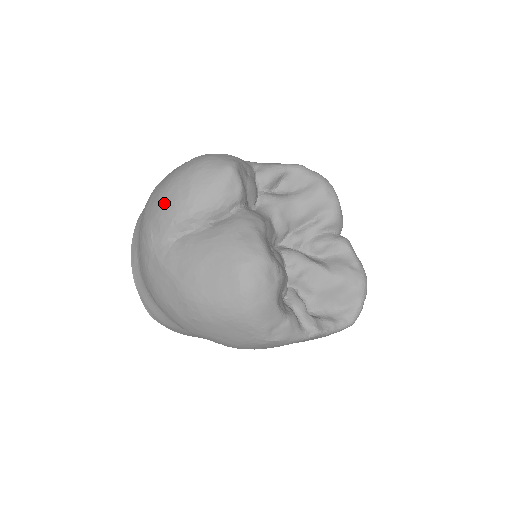
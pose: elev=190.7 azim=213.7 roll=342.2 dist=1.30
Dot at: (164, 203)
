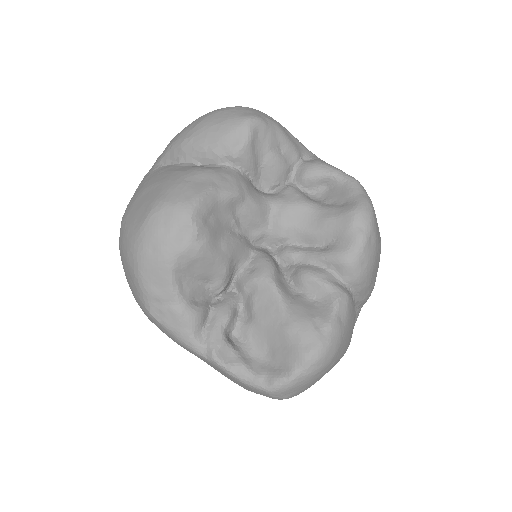
Dot at: occluded
